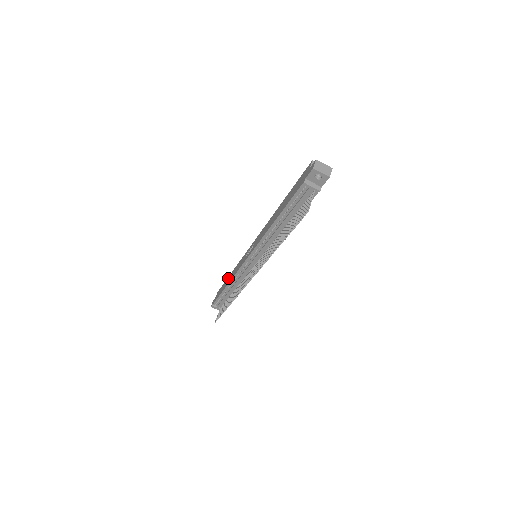
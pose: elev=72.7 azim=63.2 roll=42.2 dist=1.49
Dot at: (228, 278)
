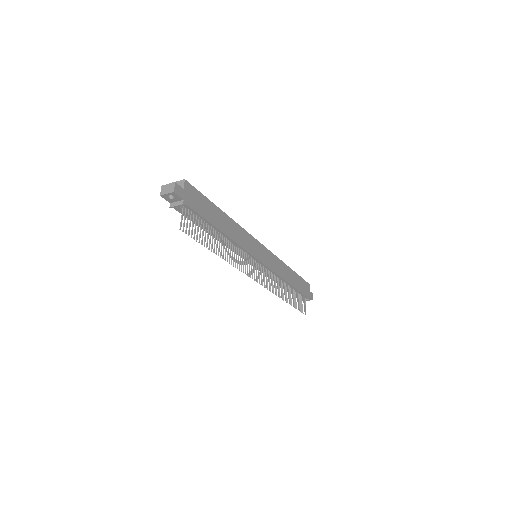
Dot at: occluded
